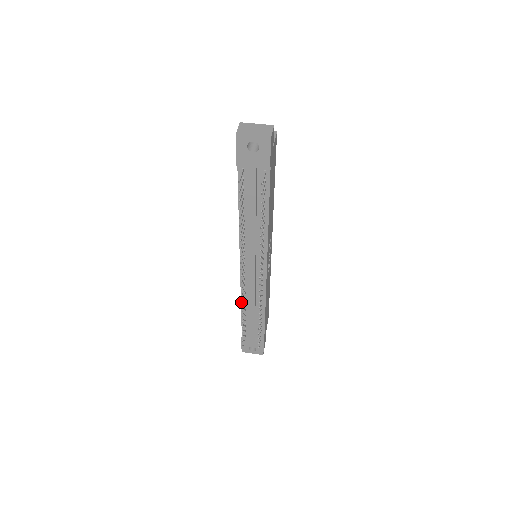
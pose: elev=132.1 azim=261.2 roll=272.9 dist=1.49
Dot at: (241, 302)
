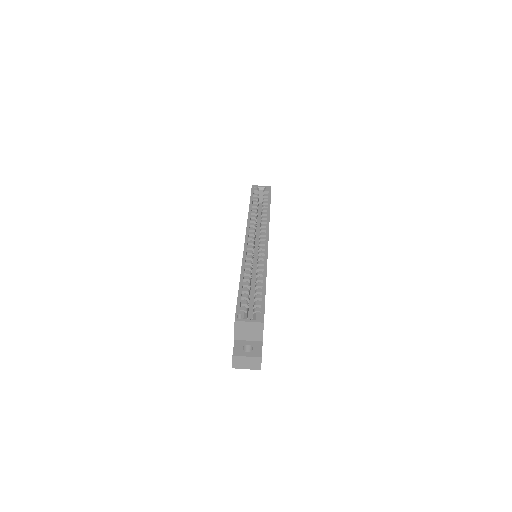
Dot at: occluded
